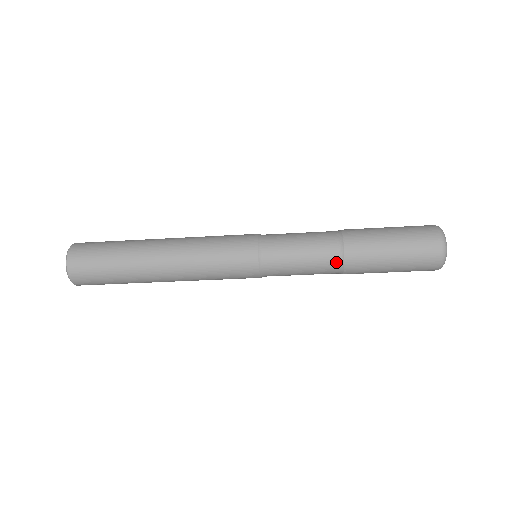
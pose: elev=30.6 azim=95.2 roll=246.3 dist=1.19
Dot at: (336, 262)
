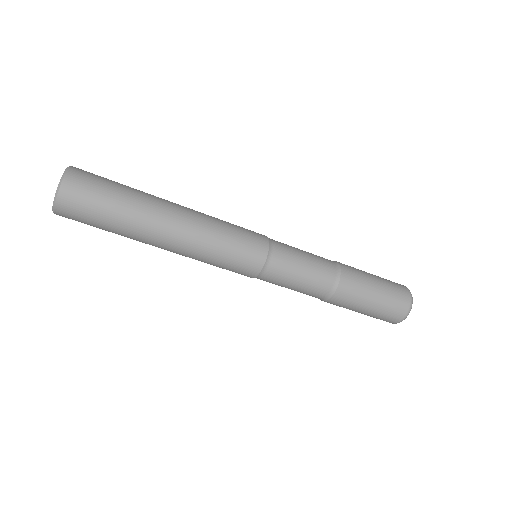
Dot at: (324, 295)
